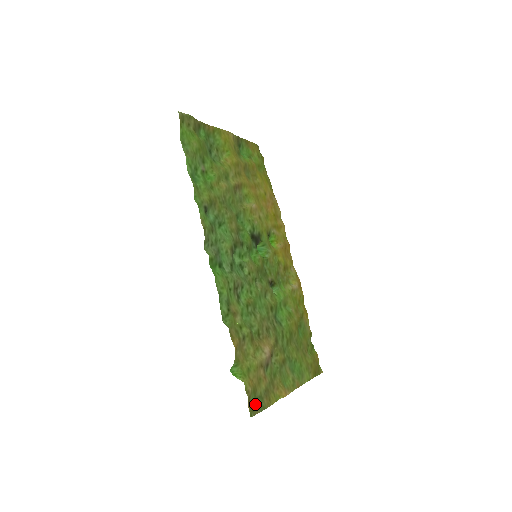
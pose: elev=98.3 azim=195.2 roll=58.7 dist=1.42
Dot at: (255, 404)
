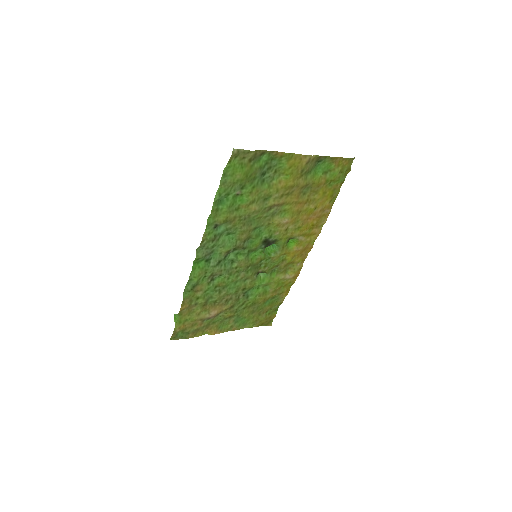
Dot at: (179, 335)
